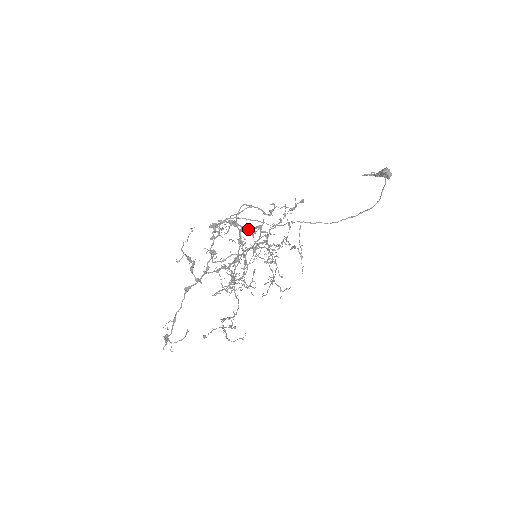
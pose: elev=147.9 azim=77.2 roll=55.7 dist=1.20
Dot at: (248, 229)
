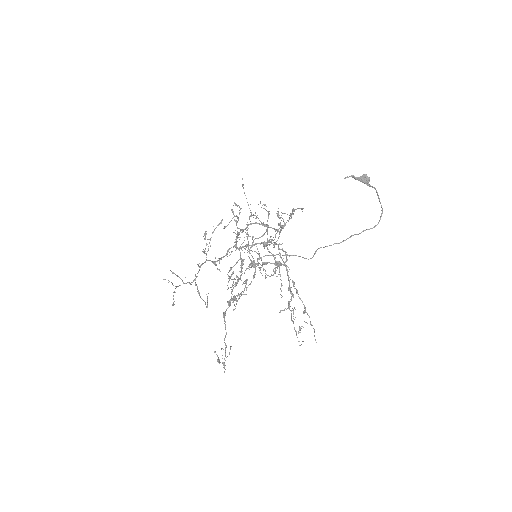
Dot at: (285, 262)
